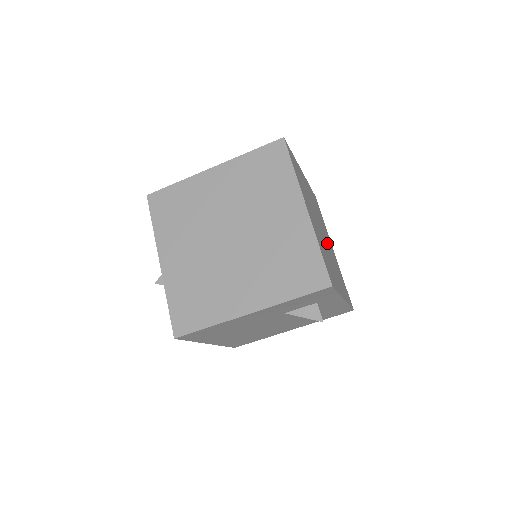
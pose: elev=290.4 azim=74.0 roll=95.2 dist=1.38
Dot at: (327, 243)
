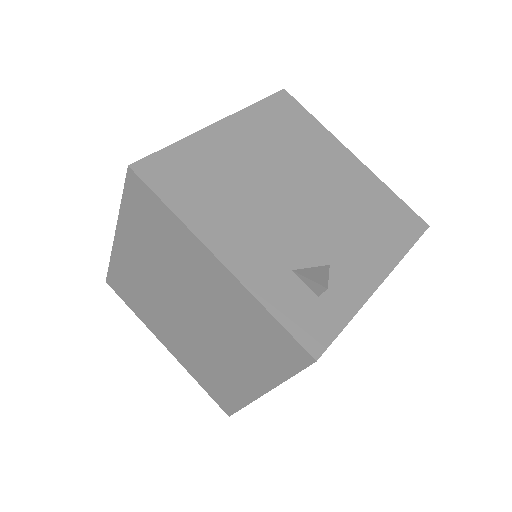
Dot at: occluded
